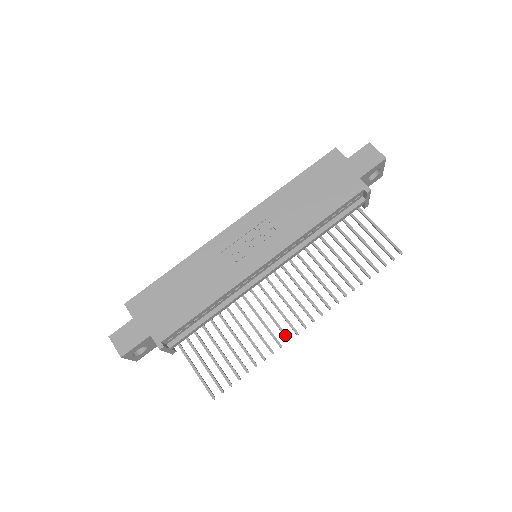
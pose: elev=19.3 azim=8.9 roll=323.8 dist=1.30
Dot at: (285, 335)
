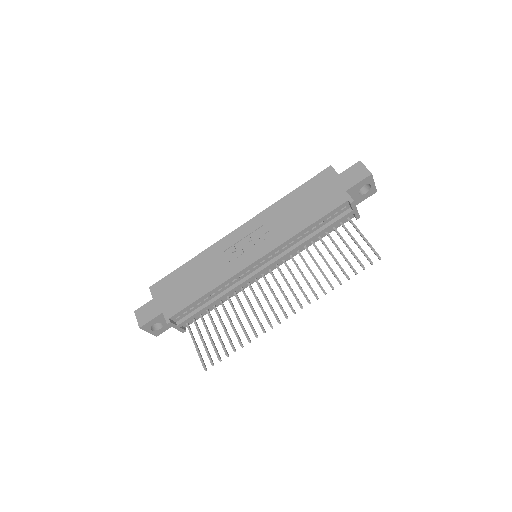
Dot at: (269, 323)
